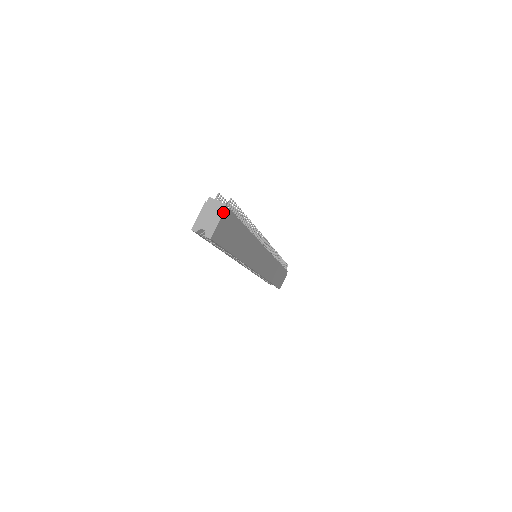
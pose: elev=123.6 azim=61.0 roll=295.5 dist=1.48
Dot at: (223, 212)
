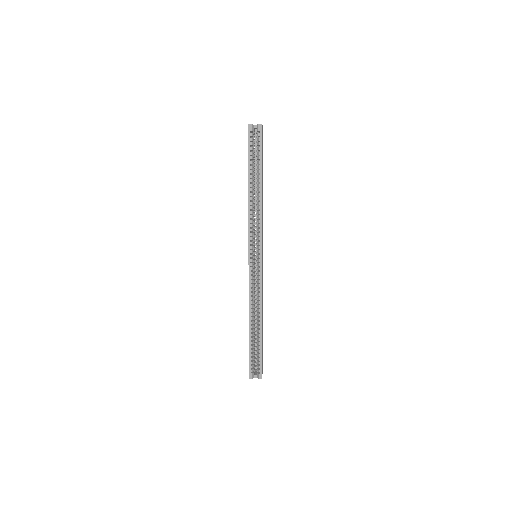
Dot at: occluded
